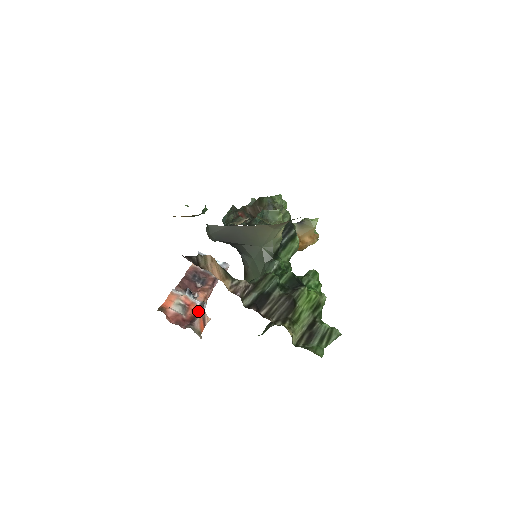
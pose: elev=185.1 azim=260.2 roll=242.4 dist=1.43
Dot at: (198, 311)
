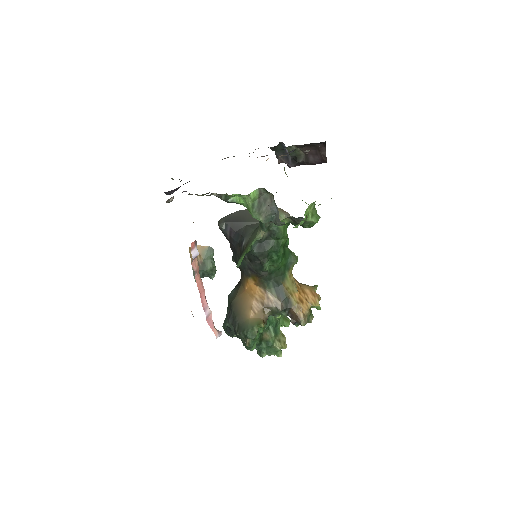
Dot at: occluded
